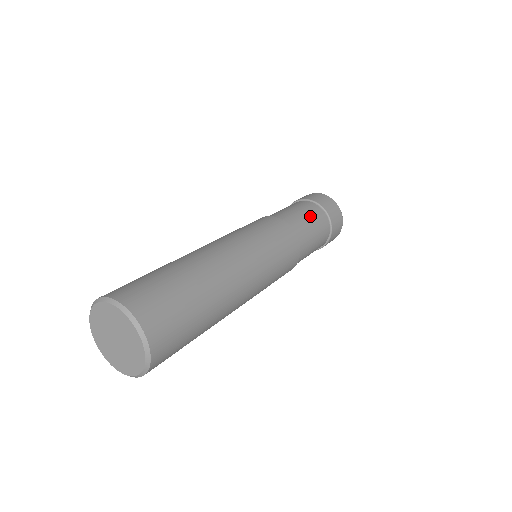
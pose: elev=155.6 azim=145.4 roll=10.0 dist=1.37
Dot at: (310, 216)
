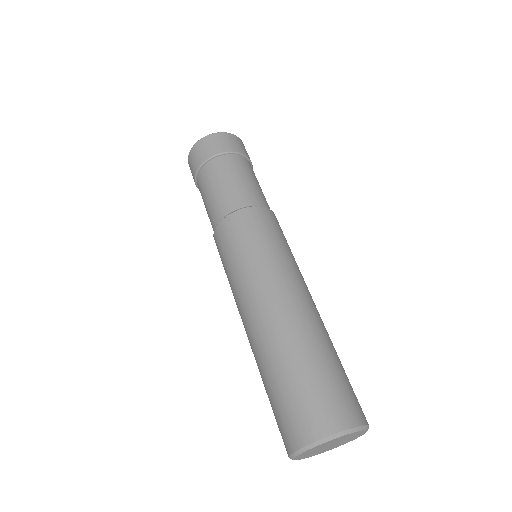
Dot at: occluded
